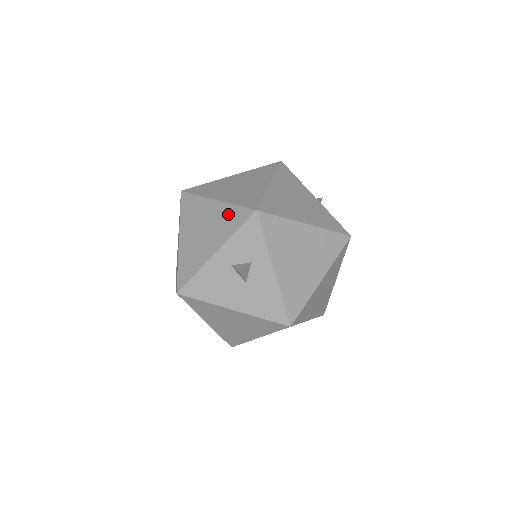
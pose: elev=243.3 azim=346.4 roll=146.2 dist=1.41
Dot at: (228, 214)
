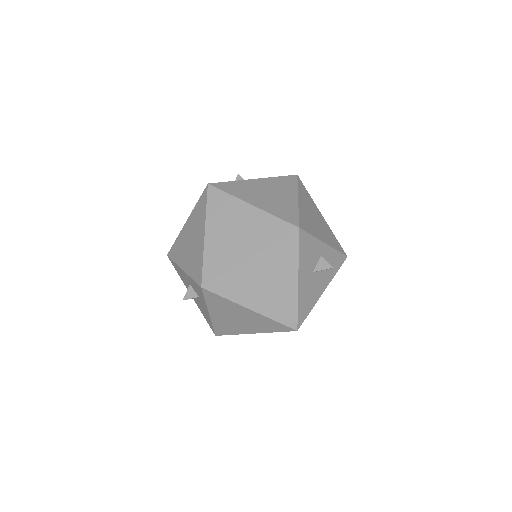
Dot at: (198, 259)
